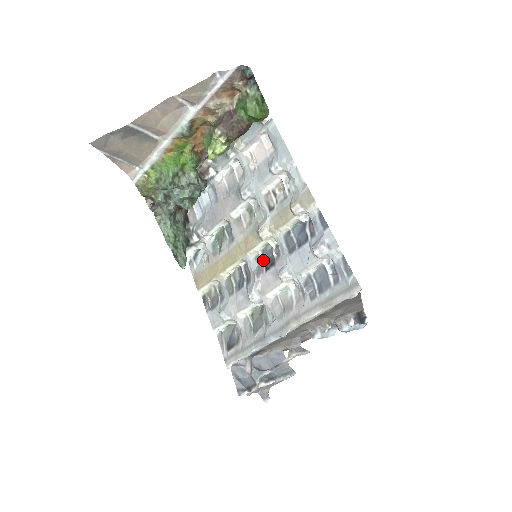
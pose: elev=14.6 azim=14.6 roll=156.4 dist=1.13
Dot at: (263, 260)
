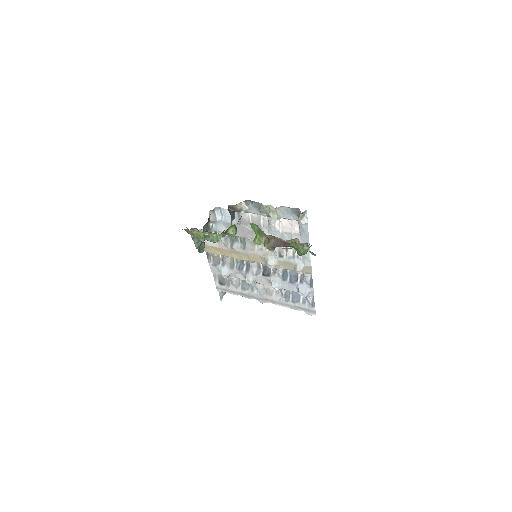
Dot at: (262, 268)
